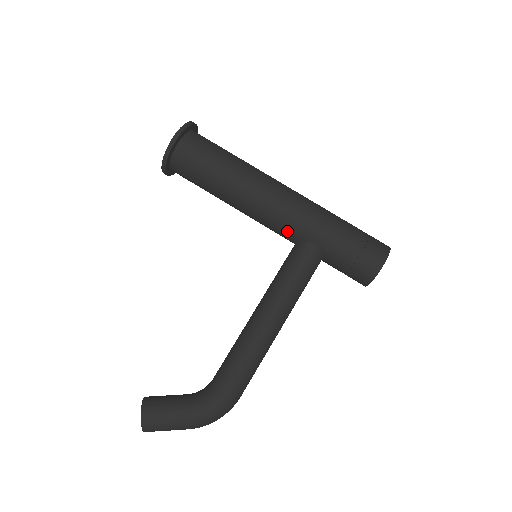
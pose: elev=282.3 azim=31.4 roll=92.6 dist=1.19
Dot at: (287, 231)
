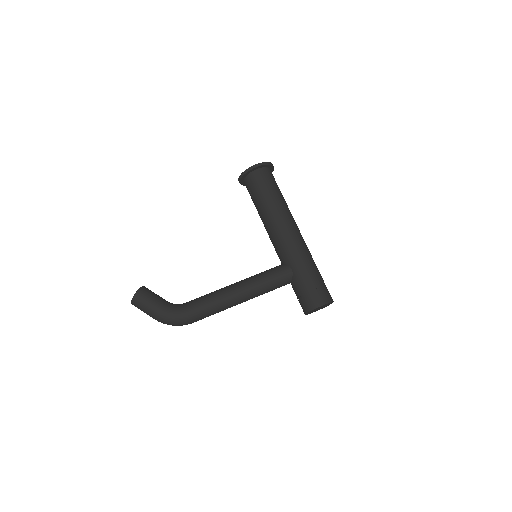
Dot at: (282, 253)
